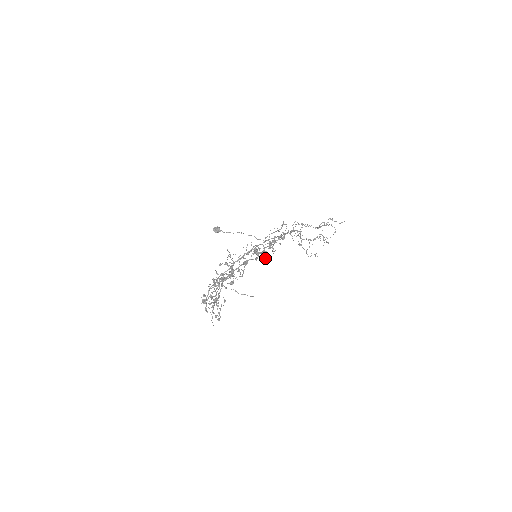
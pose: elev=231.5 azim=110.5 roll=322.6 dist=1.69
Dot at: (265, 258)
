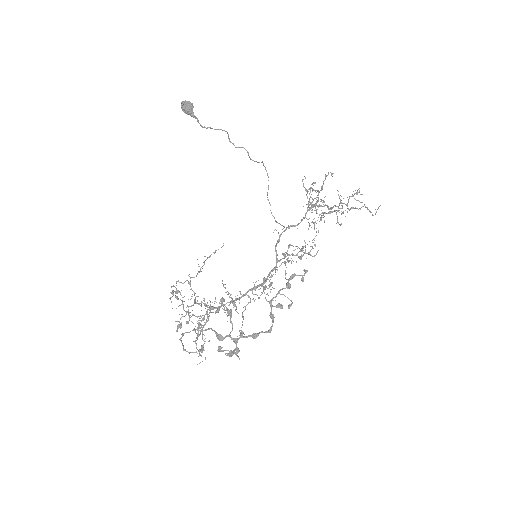
Dot at: occluded
